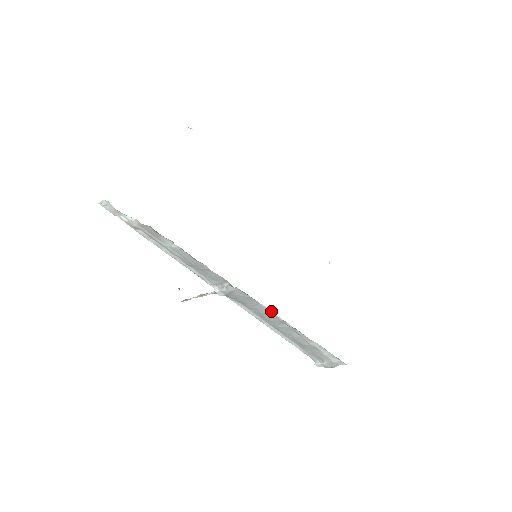
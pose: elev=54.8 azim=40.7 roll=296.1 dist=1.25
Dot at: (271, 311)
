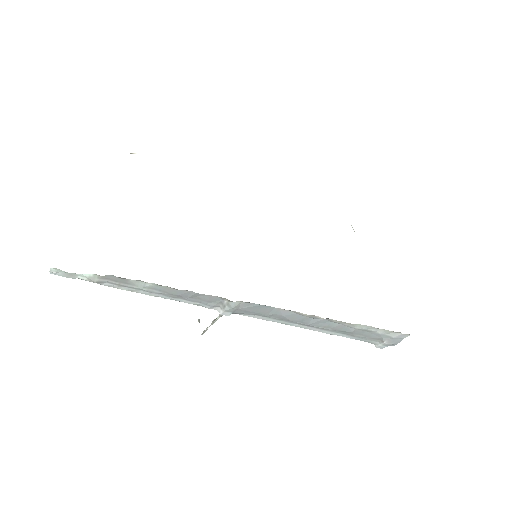
Dot at: occluded
